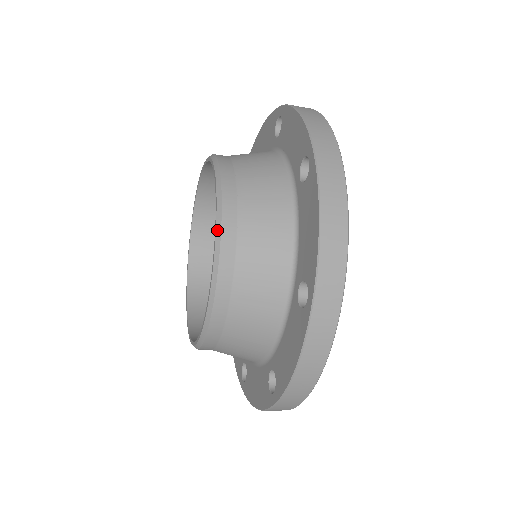
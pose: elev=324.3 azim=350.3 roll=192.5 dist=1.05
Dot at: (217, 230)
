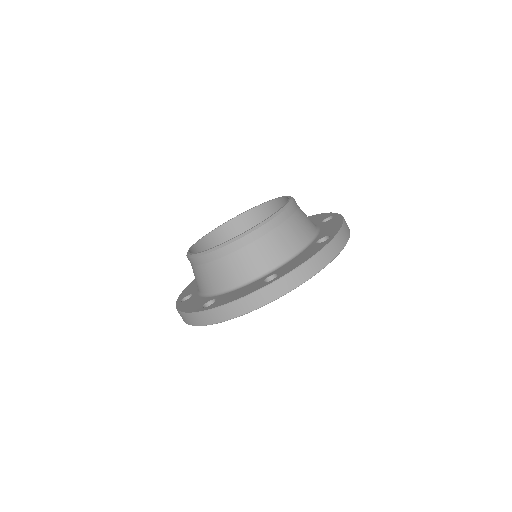
Dot at: (222, 245)
